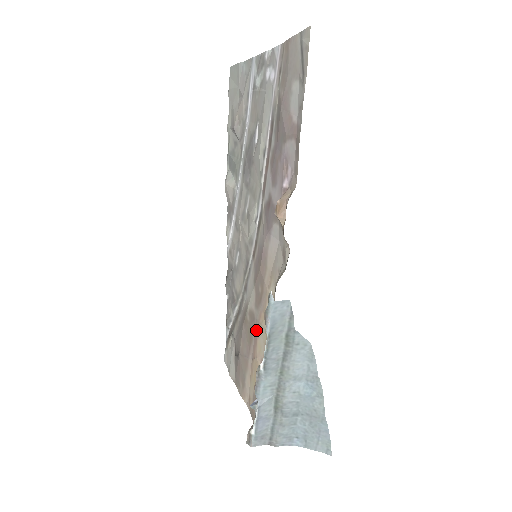
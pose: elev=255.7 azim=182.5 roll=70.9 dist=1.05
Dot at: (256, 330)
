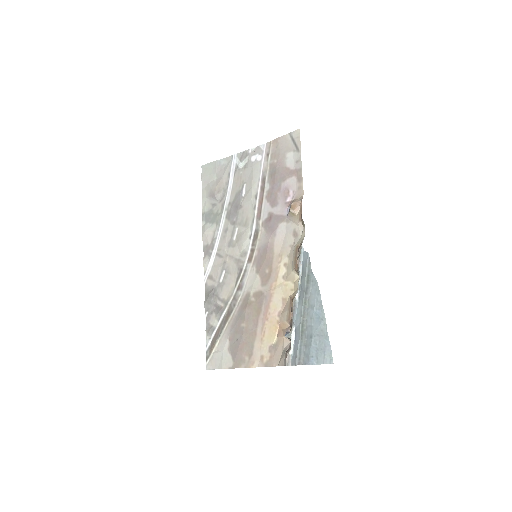
Dot at: (267, 299)
